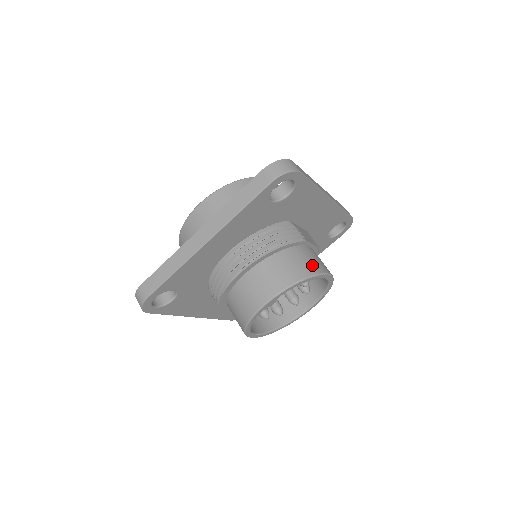
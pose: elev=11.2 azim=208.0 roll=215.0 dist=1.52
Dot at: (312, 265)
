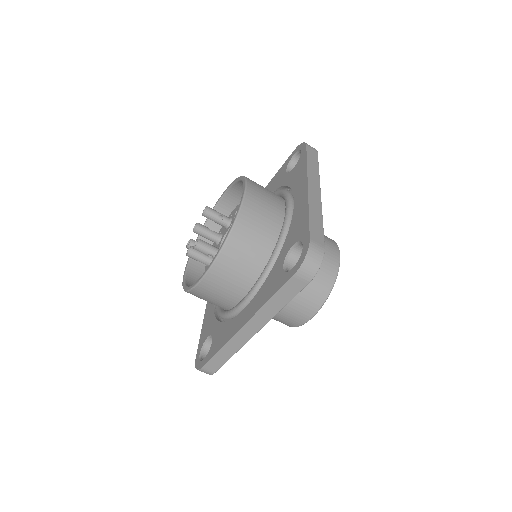
Dot at: occluded
